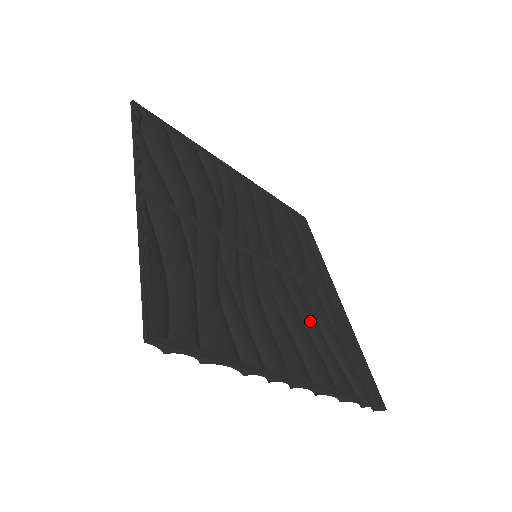
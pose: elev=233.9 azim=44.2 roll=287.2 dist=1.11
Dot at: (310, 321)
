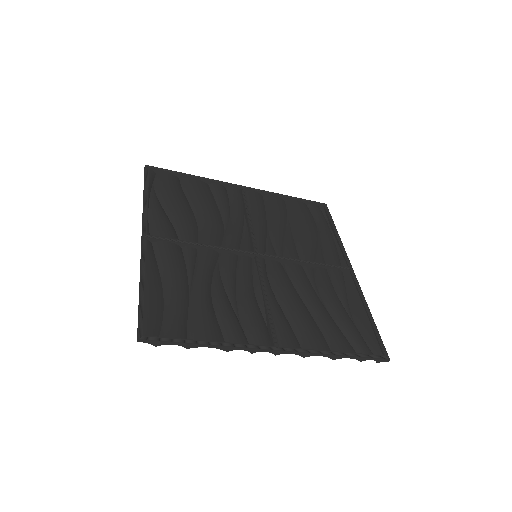
Dot at: (309, 298)
